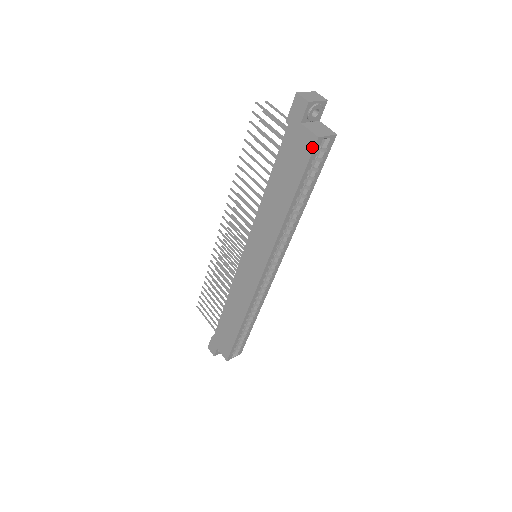
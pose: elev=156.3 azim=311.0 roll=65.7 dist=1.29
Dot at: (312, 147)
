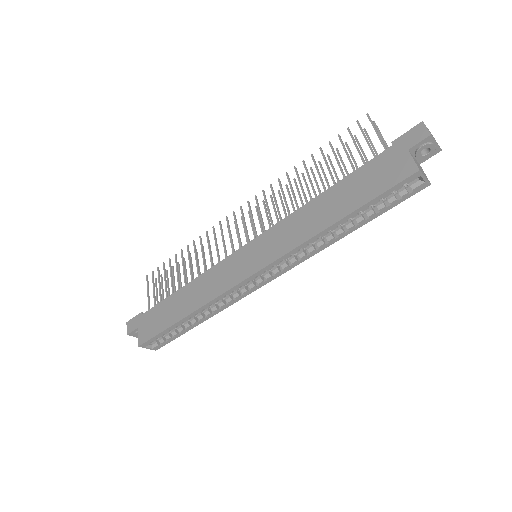
Dot at: (406, 176)
